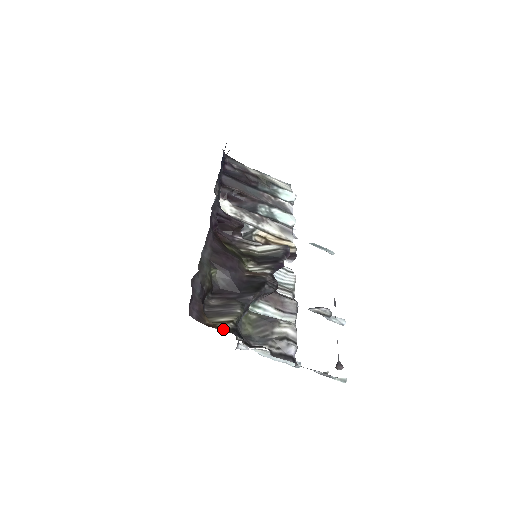
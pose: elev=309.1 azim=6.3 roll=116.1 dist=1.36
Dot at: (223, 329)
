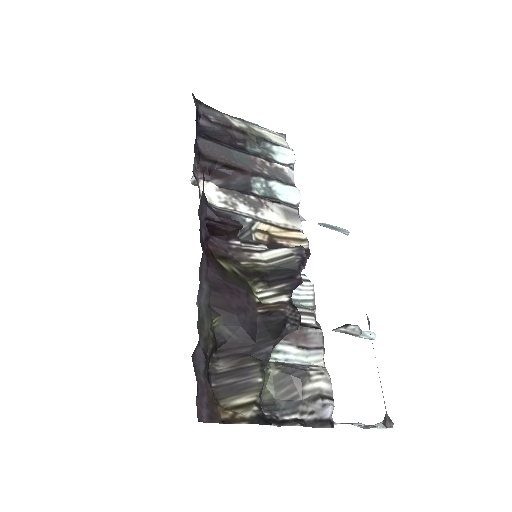
Dot at: (245, 421)
